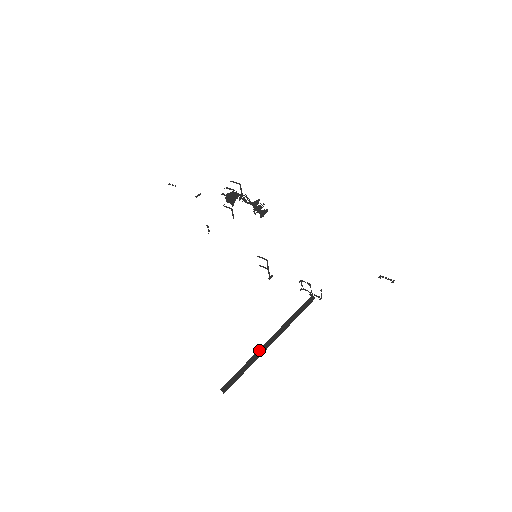
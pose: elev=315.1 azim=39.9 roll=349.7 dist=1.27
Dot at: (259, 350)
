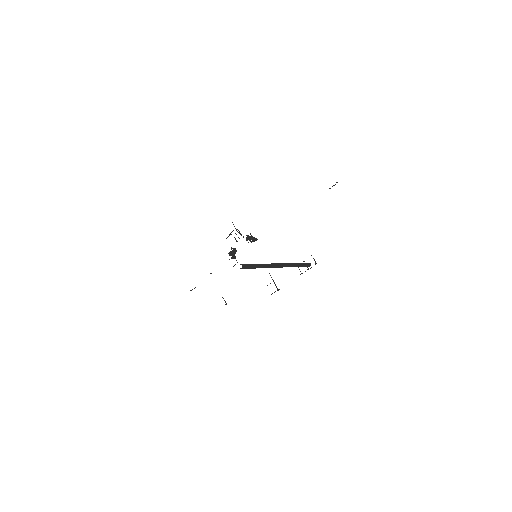
Dot at: (268, 264)
